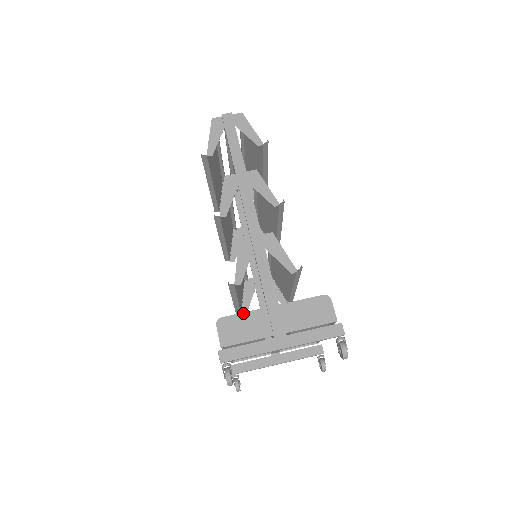
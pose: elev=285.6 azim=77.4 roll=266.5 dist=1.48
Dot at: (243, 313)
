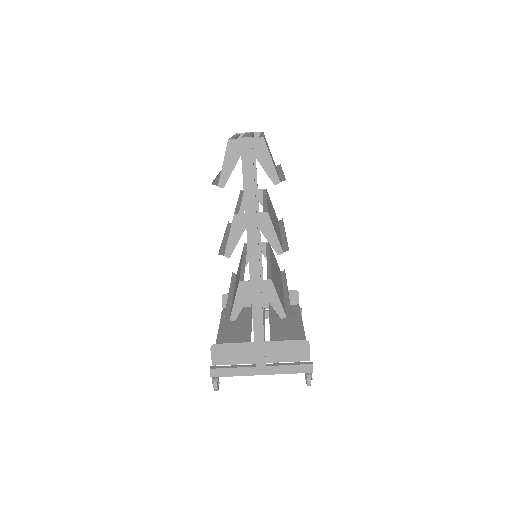
Dot at: (234, 343)
